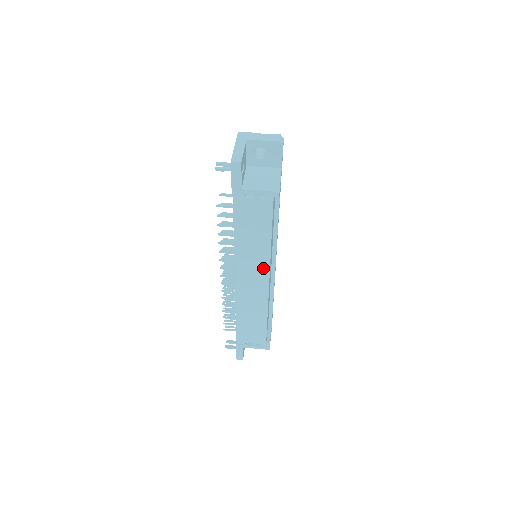
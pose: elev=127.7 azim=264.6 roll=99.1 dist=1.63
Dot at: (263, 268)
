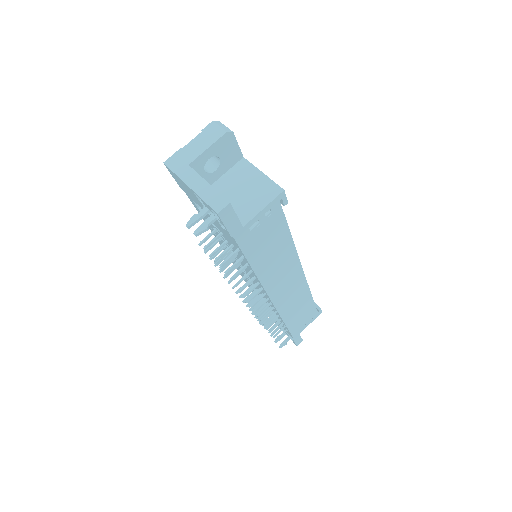
Dot at: (293, 267)
